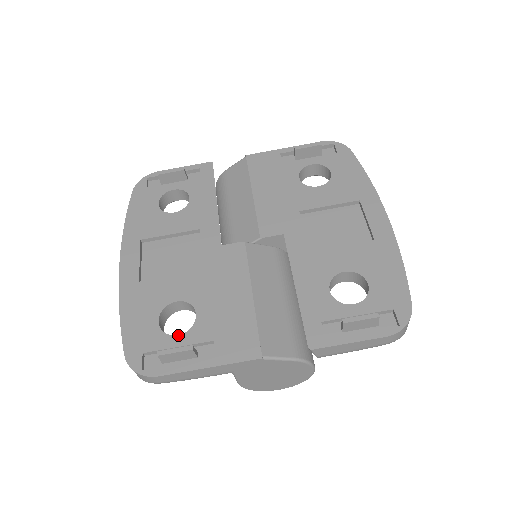
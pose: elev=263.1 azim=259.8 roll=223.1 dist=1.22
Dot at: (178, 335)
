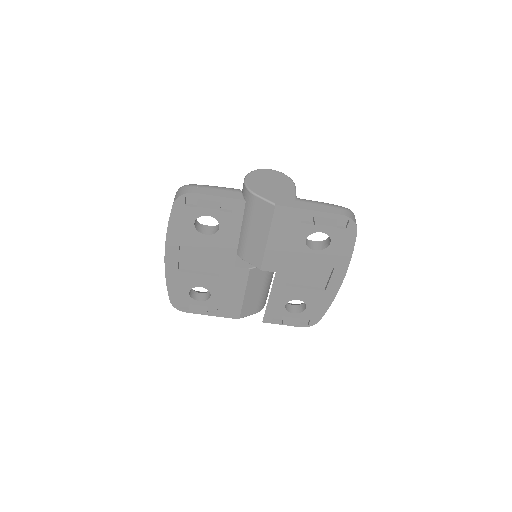
Dot at: (199, 301)
